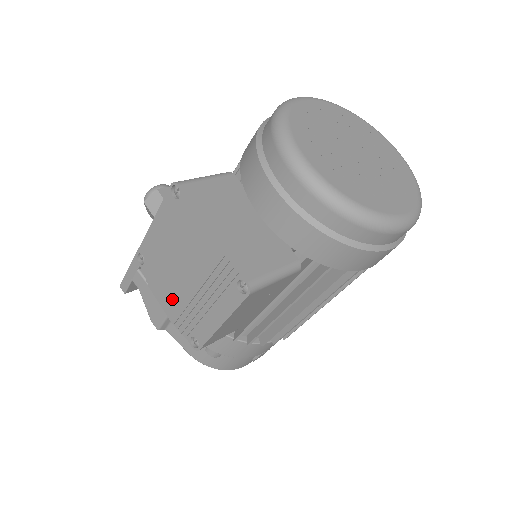
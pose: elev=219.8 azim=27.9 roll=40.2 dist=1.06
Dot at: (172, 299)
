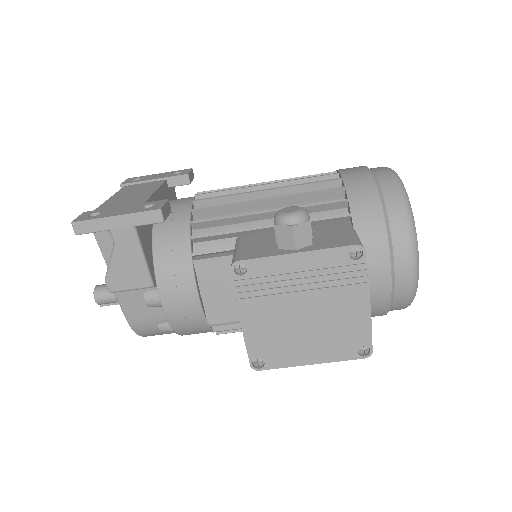
Dot at: (267, 326)
